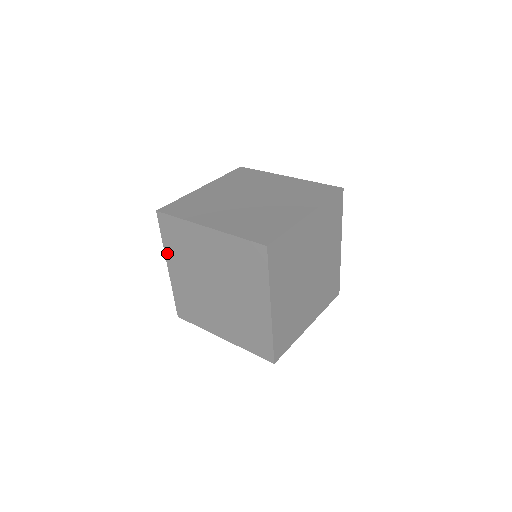
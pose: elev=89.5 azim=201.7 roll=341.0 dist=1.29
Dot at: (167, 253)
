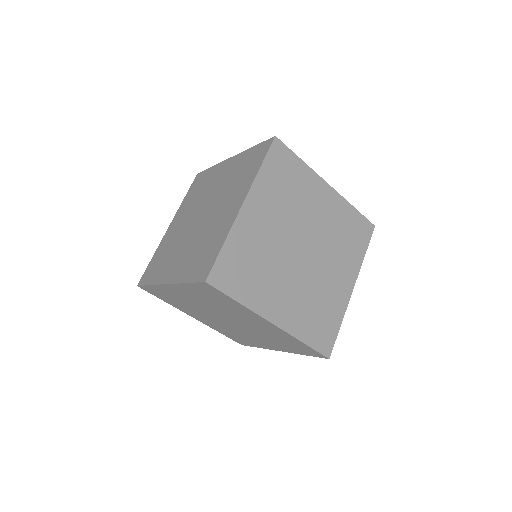
Dot at: (179, 309)
